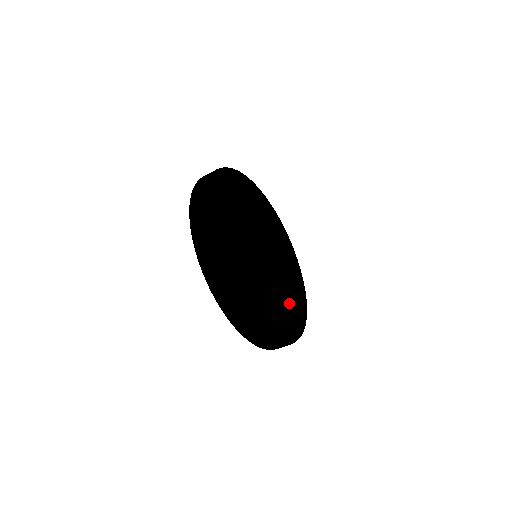
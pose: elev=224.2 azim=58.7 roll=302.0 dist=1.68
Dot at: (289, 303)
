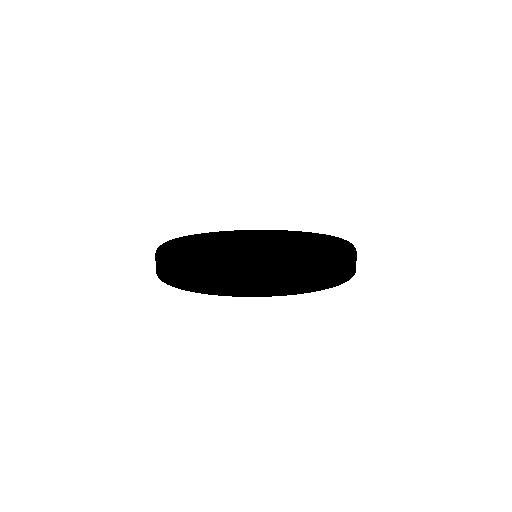
Dot at: (264, 254)
